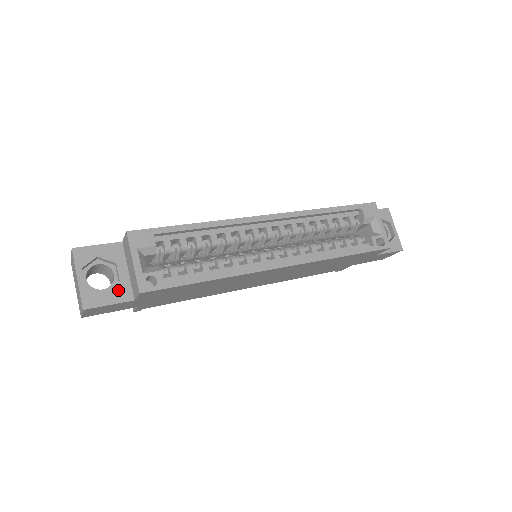
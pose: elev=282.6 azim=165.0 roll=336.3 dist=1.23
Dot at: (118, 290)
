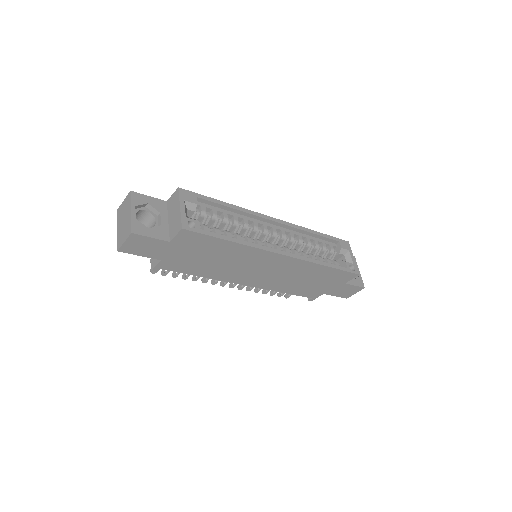
Dot at: (159, 230)
